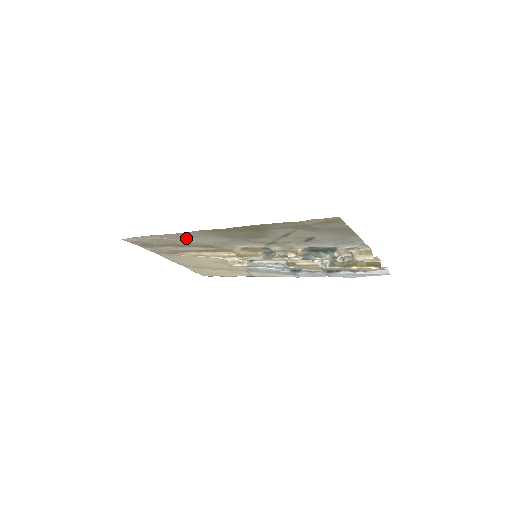
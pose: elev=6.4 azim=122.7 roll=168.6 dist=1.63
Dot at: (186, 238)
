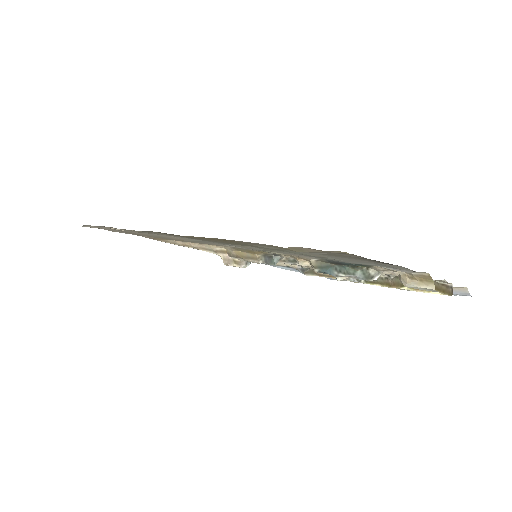
Dot at: (149, 233)
